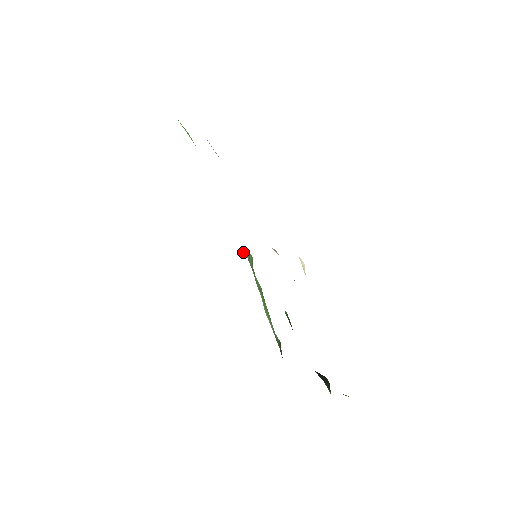
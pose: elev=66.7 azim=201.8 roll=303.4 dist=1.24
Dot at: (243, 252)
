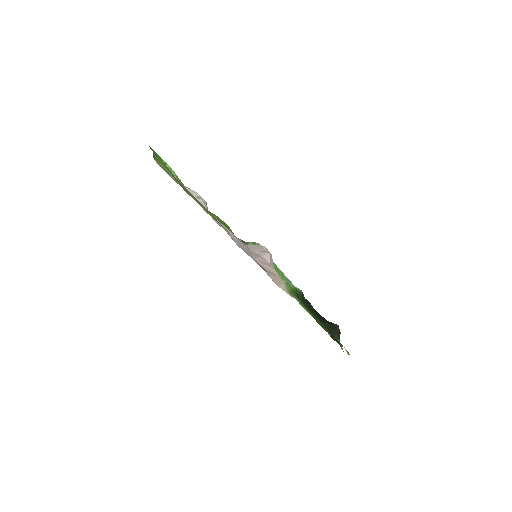
Dot at: occluded
